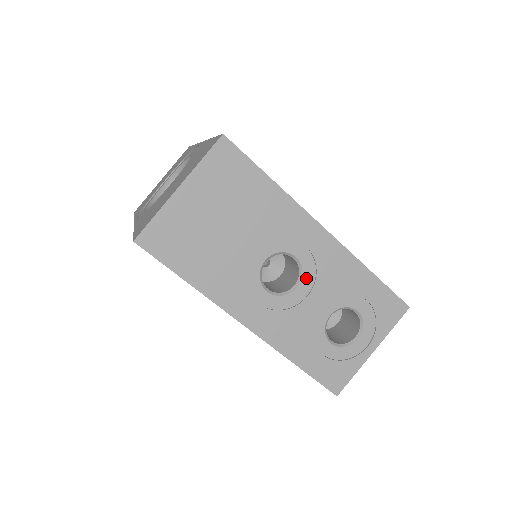
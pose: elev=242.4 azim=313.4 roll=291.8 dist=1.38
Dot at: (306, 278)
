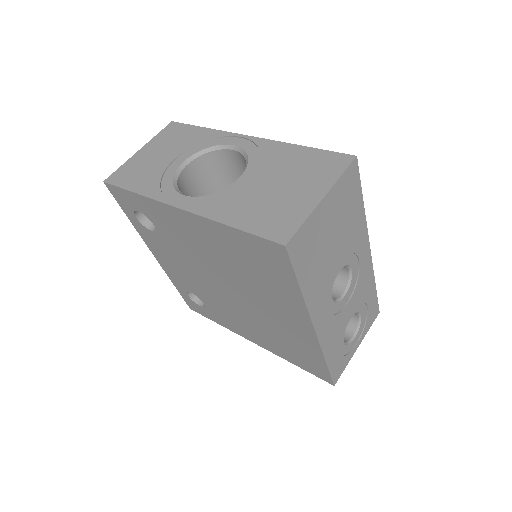
Dot at: (351, 288)
